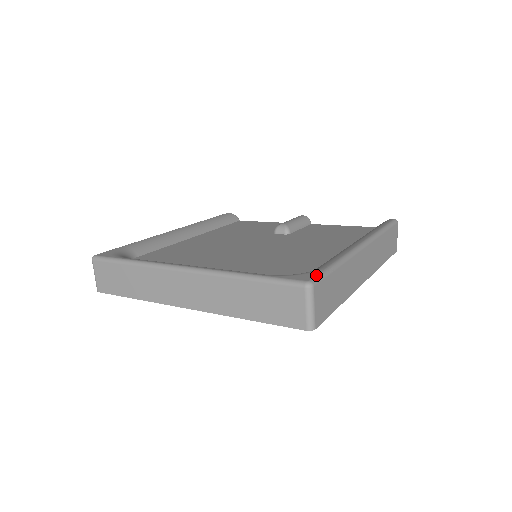
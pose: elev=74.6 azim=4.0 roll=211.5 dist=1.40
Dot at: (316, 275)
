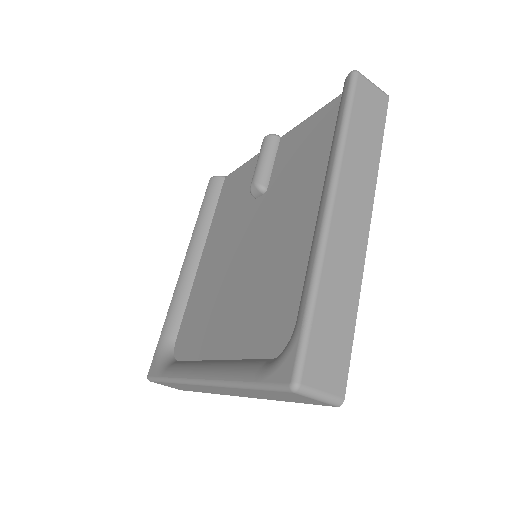
Dot at: (295, 359)
